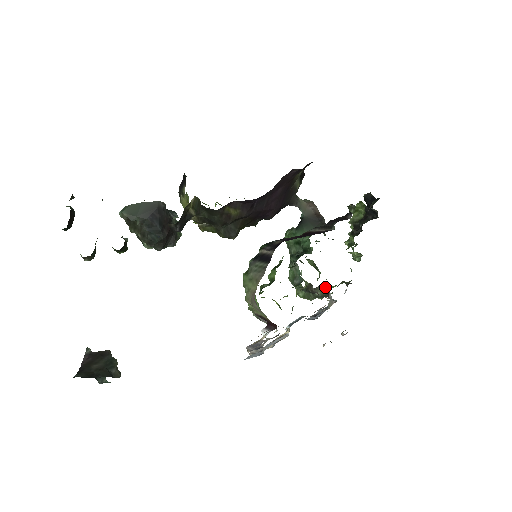
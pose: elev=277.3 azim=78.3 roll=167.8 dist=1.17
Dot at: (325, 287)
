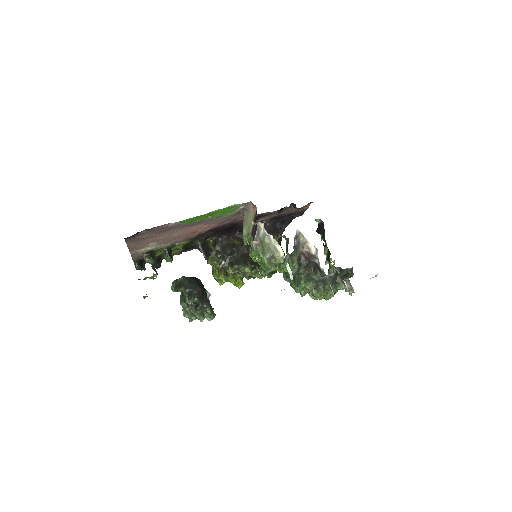
Dot at: (315, 268)
